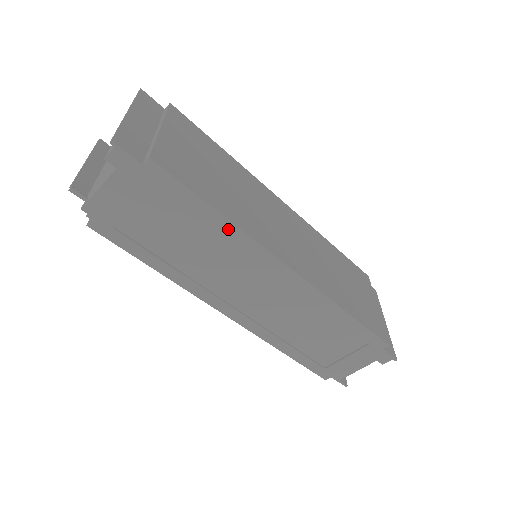
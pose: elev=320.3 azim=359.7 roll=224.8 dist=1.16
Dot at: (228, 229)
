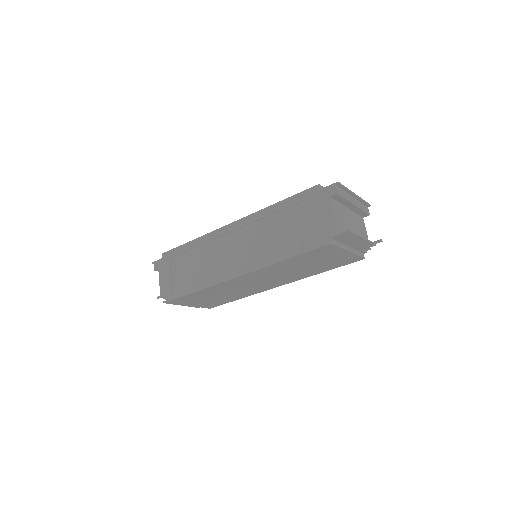
Dot at: (199, 242)
